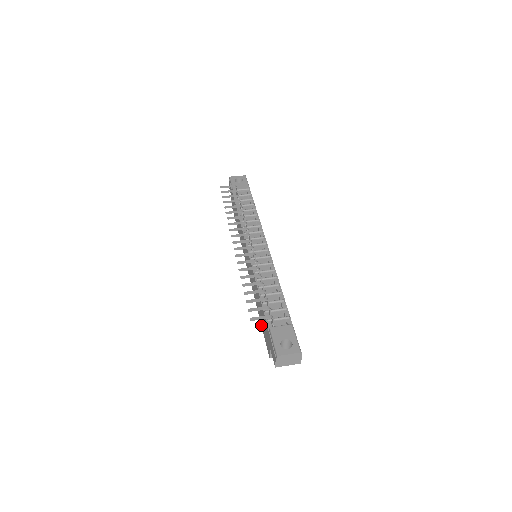
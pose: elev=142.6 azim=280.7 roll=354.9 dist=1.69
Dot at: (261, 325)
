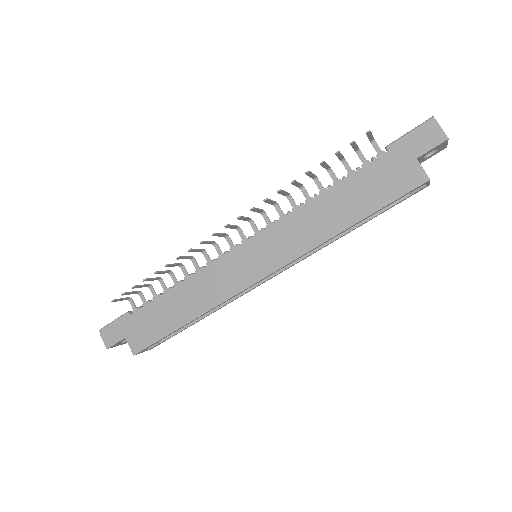
Dot at: (370, 214)
